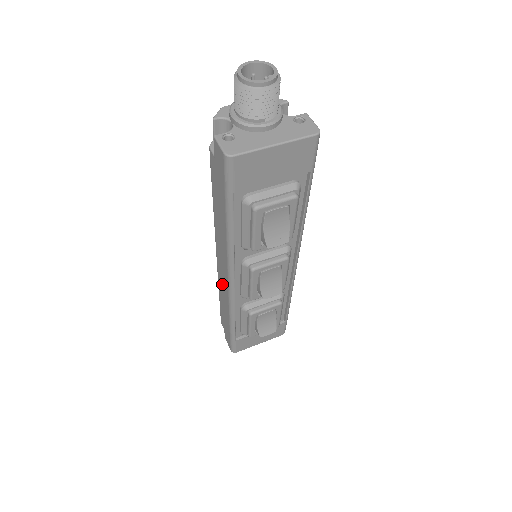
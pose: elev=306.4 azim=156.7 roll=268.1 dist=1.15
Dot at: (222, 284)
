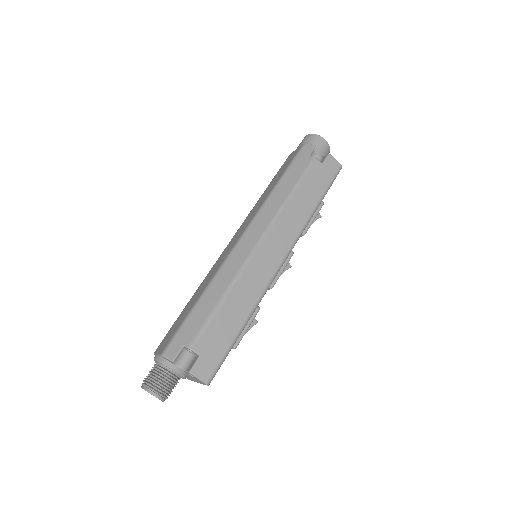
Dot at: occluded
